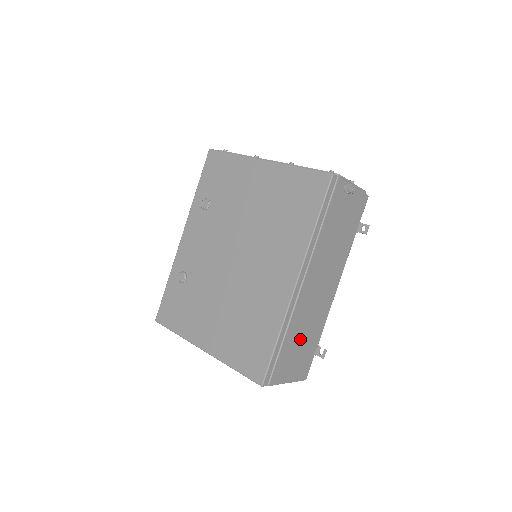
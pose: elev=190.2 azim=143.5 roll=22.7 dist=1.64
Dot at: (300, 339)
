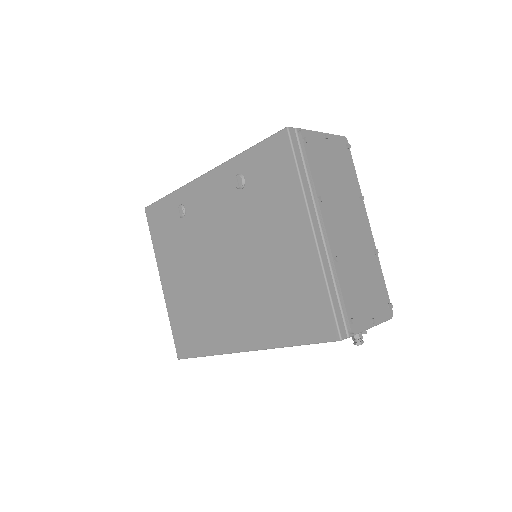
Dot at: occluded
